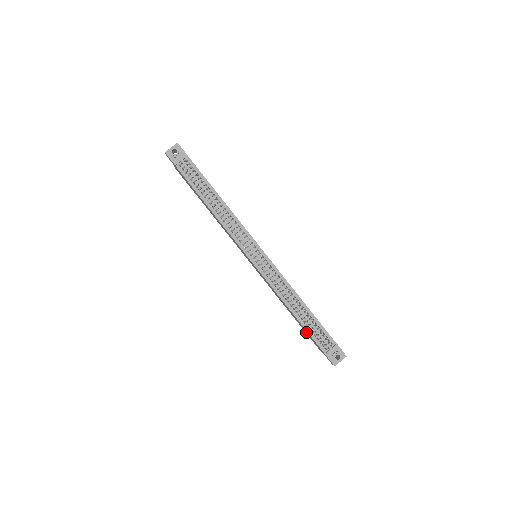
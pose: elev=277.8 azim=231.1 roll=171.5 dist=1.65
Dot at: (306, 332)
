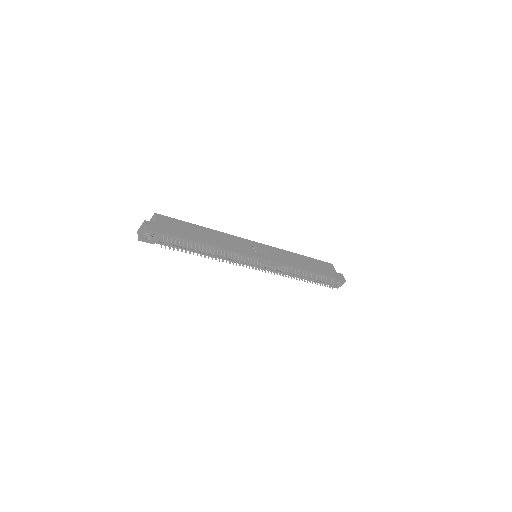
Dot at: occluded
